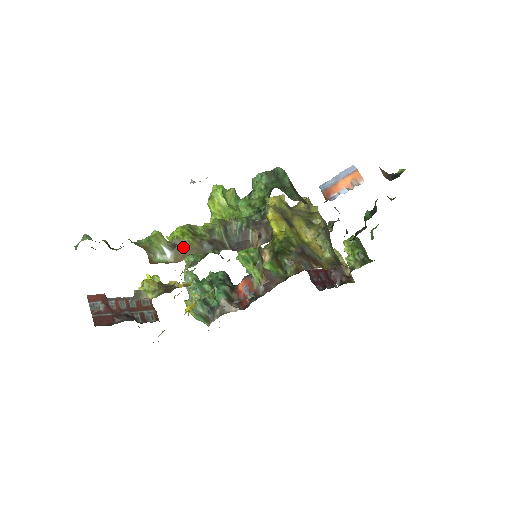
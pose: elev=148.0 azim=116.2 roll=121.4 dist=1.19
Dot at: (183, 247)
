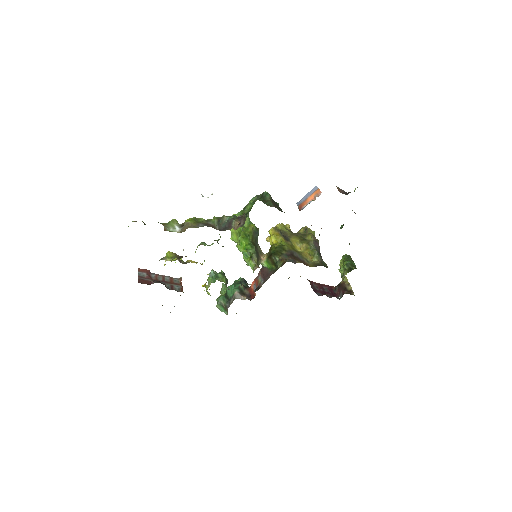
Dot at: (187, 226)
